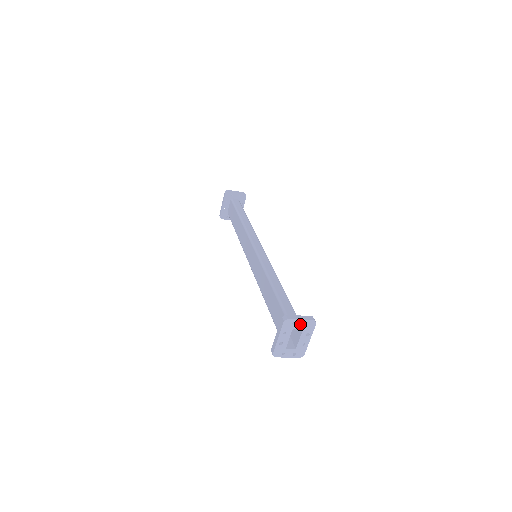
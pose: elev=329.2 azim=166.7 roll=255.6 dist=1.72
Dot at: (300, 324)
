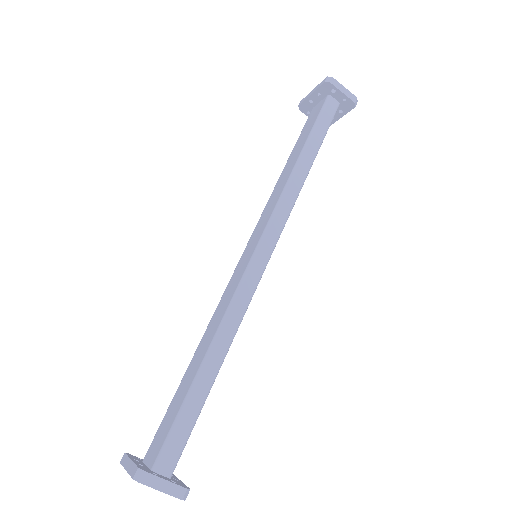
Dot at: (159, 489)
